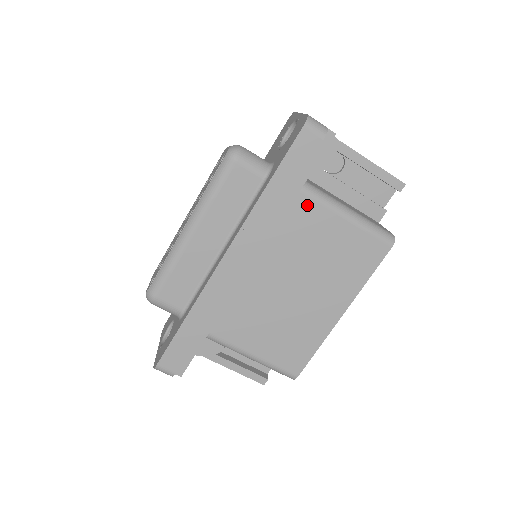
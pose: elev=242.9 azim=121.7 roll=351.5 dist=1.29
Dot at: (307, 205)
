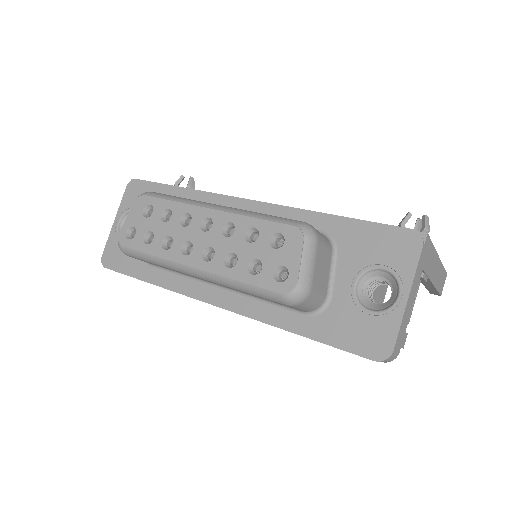
Dot at: occluded
